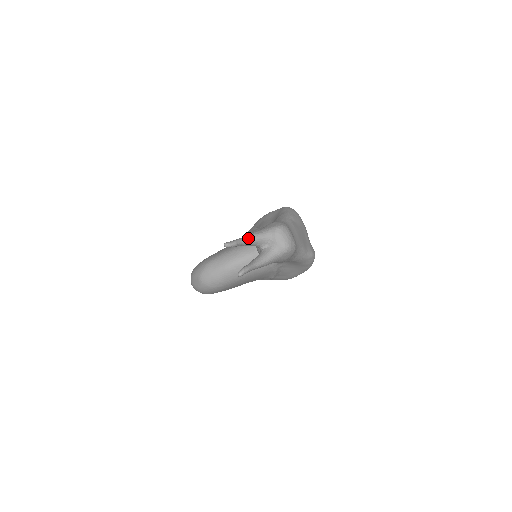
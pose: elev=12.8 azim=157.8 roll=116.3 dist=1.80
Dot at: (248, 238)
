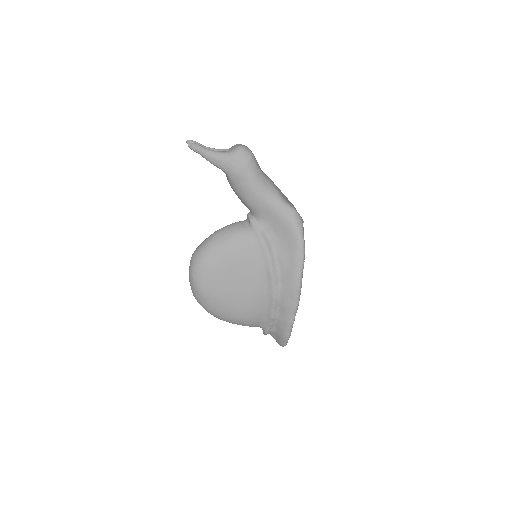
Dot at: (210, 148)
